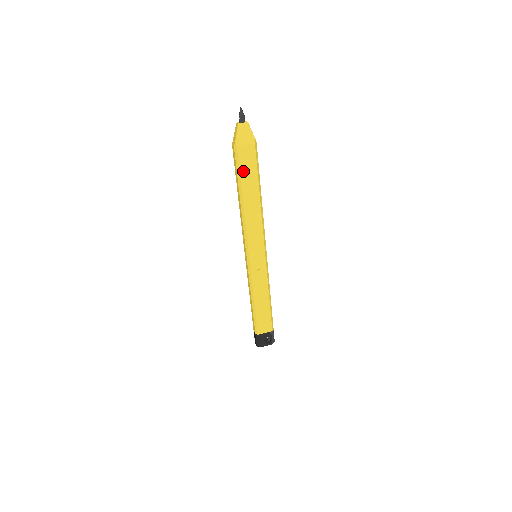
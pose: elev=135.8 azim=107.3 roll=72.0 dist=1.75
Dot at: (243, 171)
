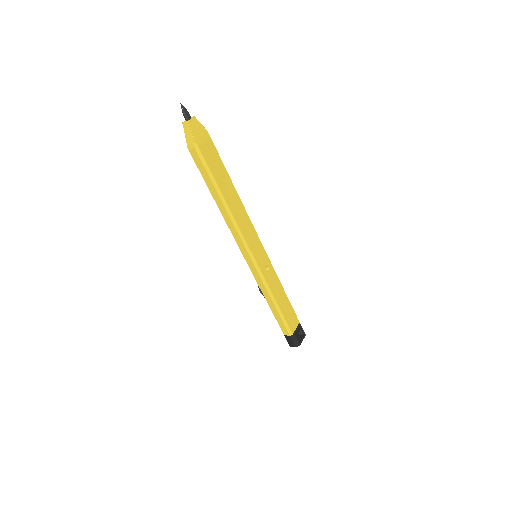
Dot at: (213, 170)
